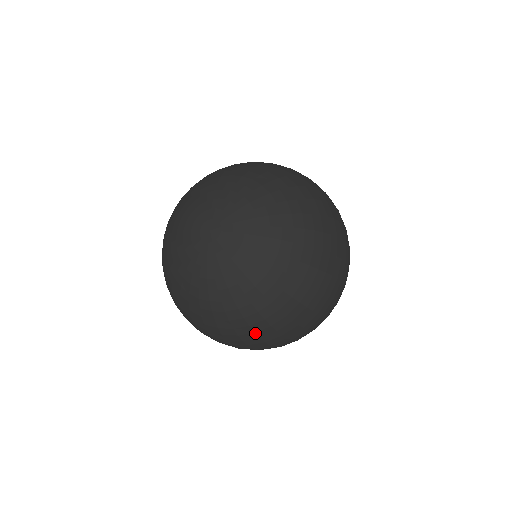
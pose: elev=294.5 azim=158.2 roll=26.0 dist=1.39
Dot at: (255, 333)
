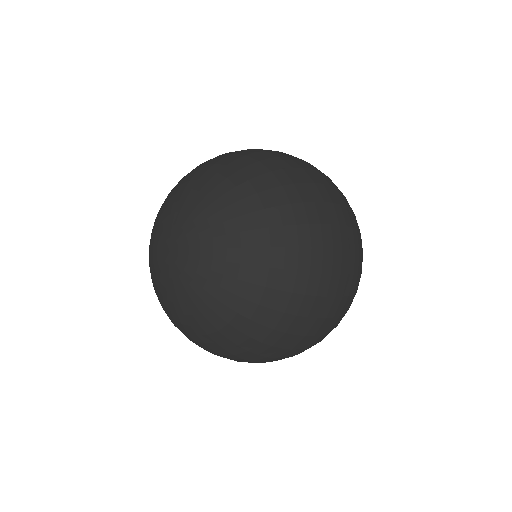
Dot at: occluded
